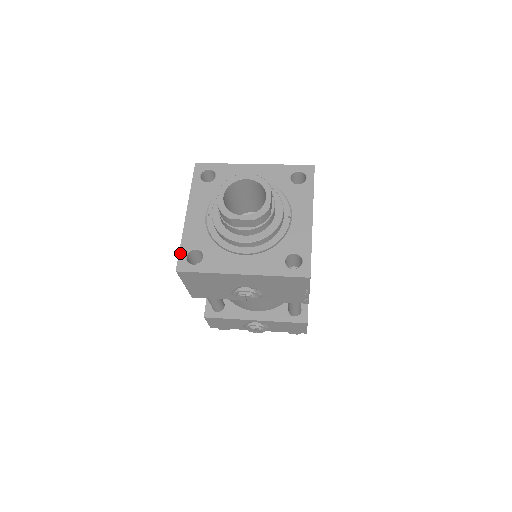
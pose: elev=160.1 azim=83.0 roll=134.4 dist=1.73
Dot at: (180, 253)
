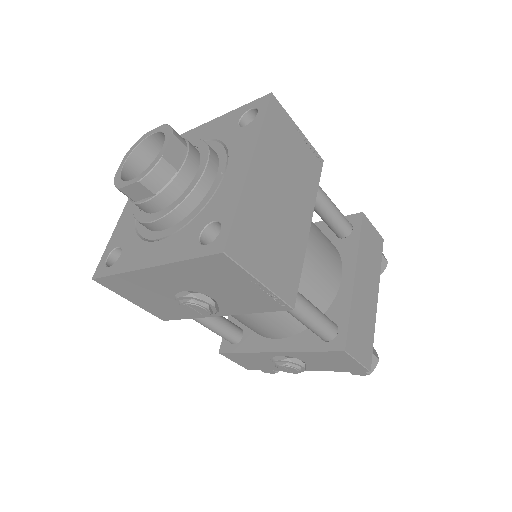
Dot at: (103, 256)
